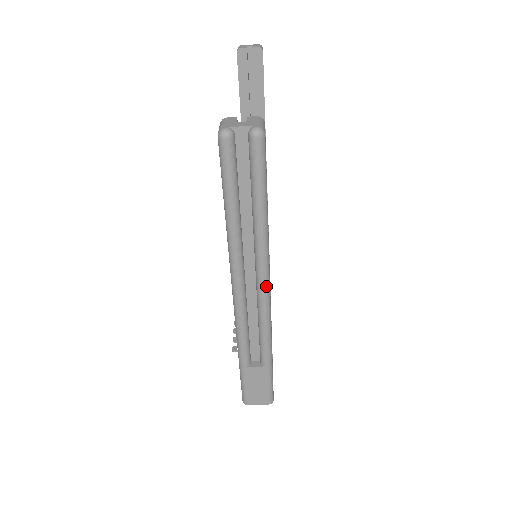
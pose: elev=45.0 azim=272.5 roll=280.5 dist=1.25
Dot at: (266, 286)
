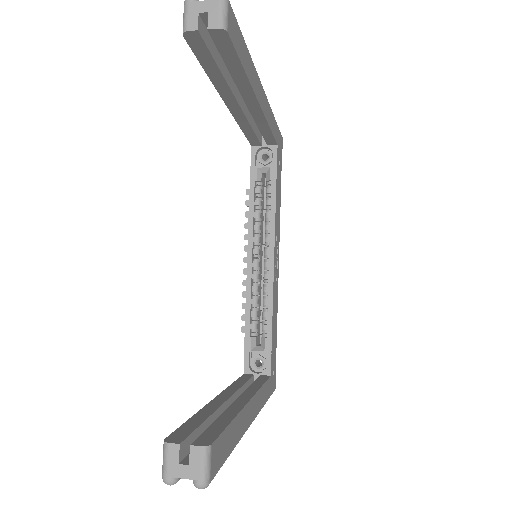
Dot at: occluded
